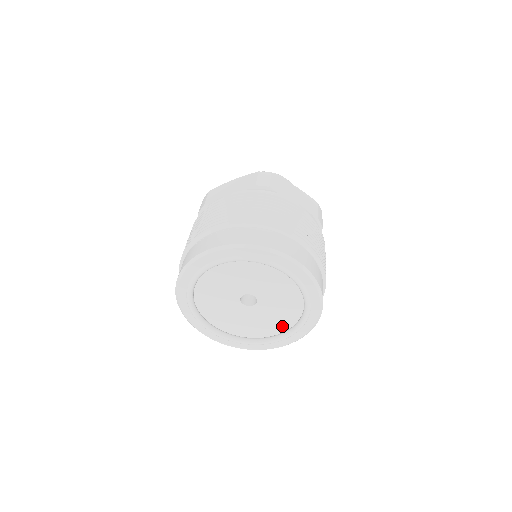
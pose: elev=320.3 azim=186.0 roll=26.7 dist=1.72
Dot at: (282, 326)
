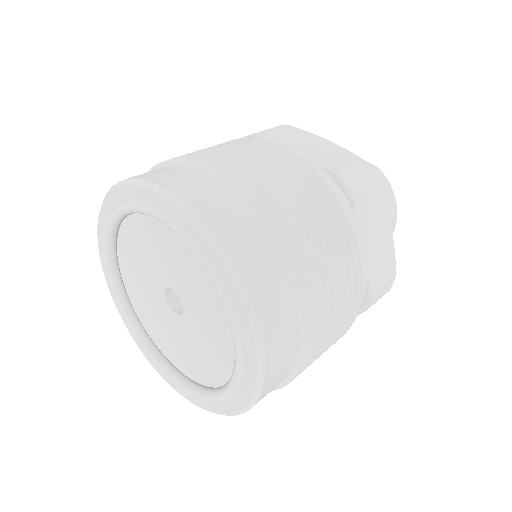
Dot at: (189, 368)
